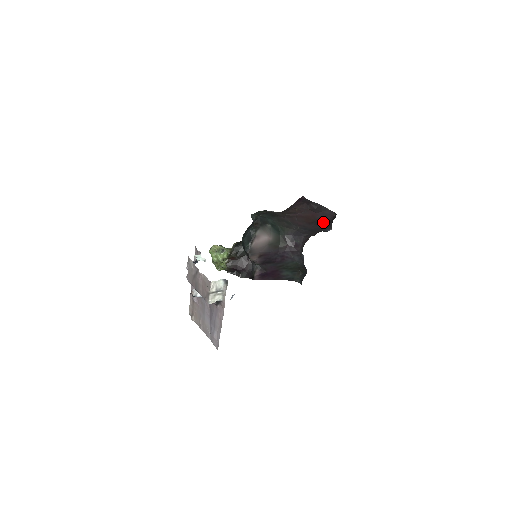
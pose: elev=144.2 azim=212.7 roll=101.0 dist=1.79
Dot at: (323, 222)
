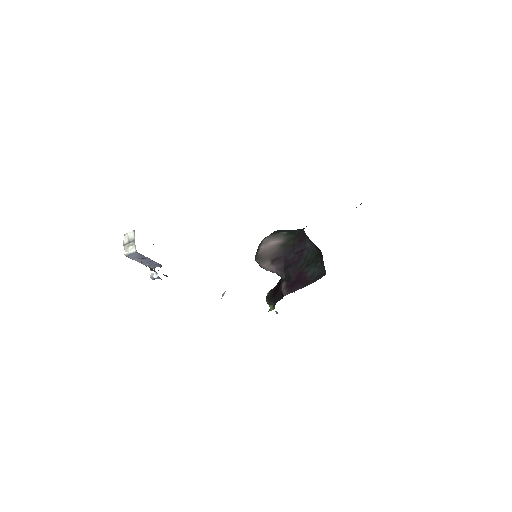
Dot at: occluded
